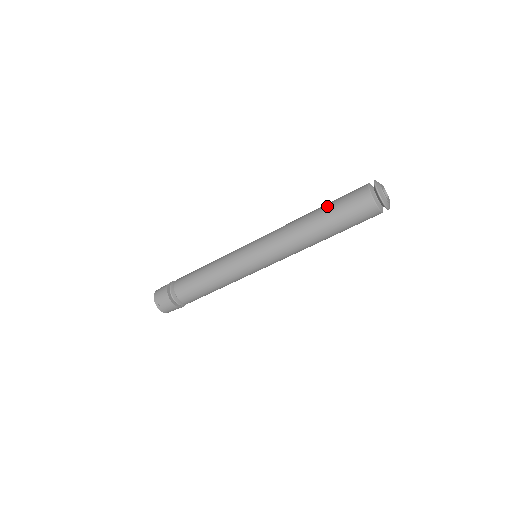
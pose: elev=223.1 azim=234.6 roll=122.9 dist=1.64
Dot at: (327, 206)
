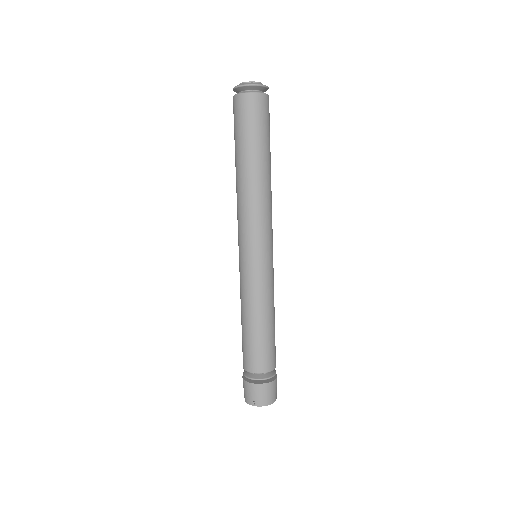
Dot at: occluded
